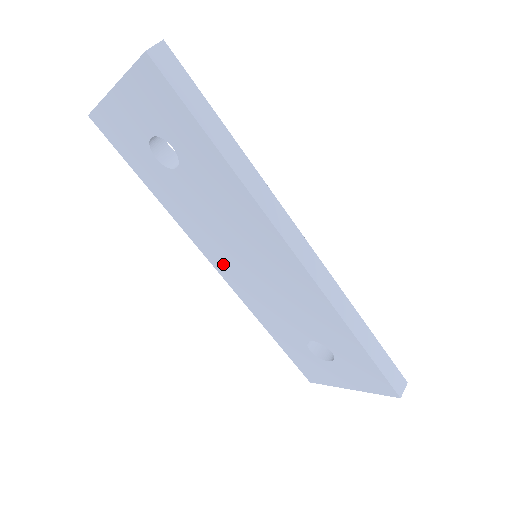
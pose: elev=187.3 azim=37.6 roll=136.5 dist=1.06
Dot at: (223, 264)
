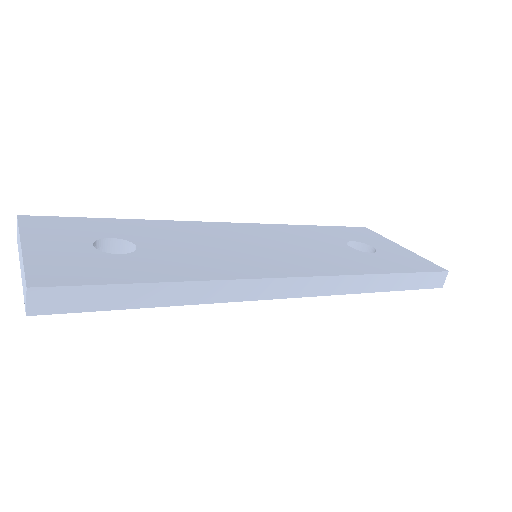
Dot at: occluded
